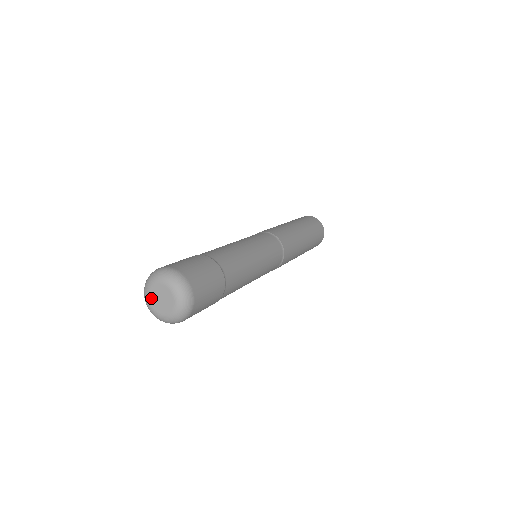
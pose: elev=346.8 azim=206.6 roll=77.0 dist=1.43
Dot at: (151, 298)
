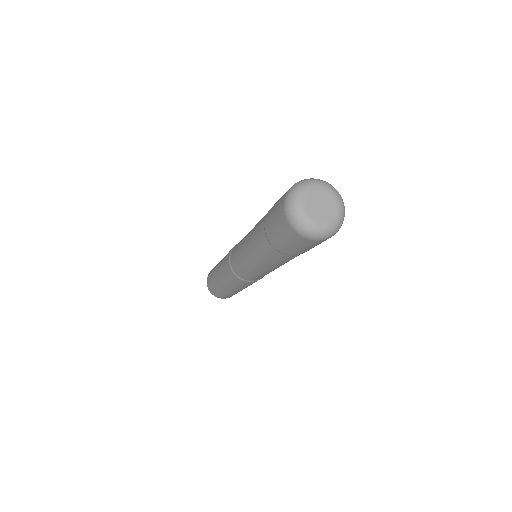
Dot at: (313, 193)
